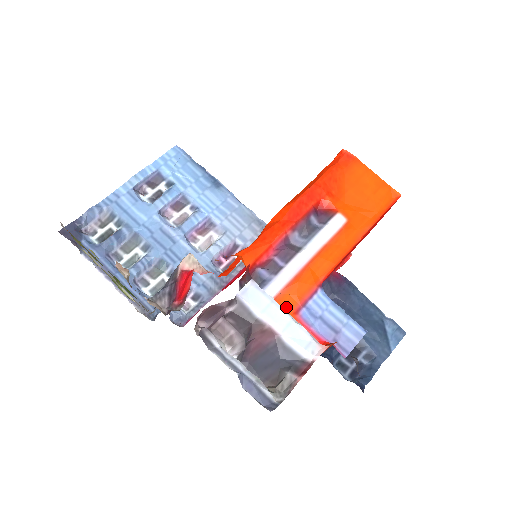
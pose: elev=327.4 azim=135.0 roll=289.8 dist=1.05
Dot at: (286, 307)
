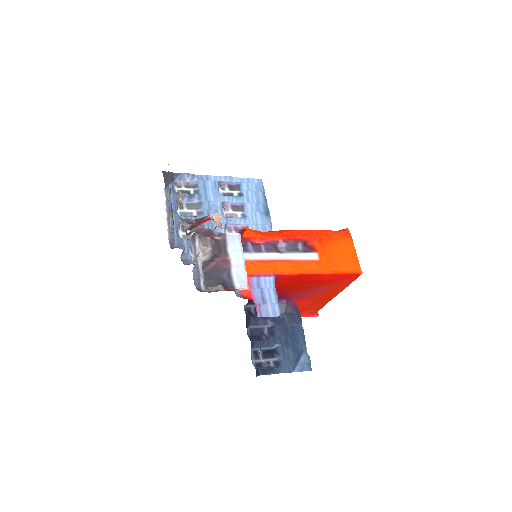
Dot at: (247, 269)
